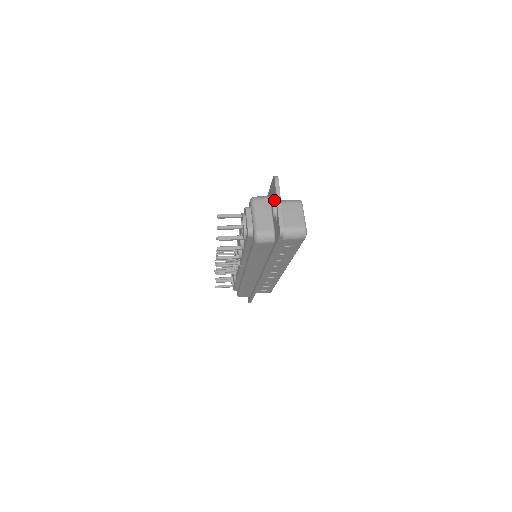
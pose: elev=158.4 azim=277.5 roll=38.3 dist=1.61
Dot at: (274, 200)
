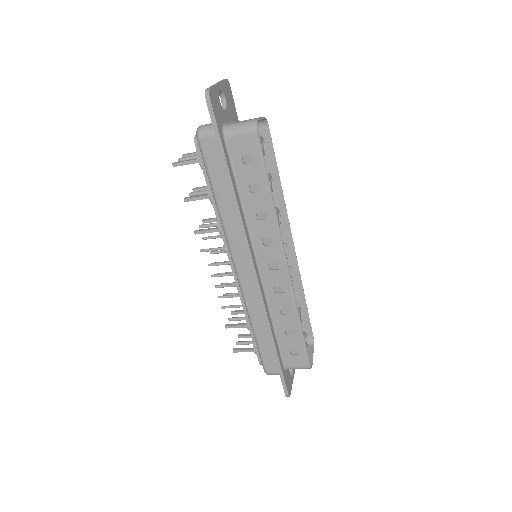
Dot at: occluded
